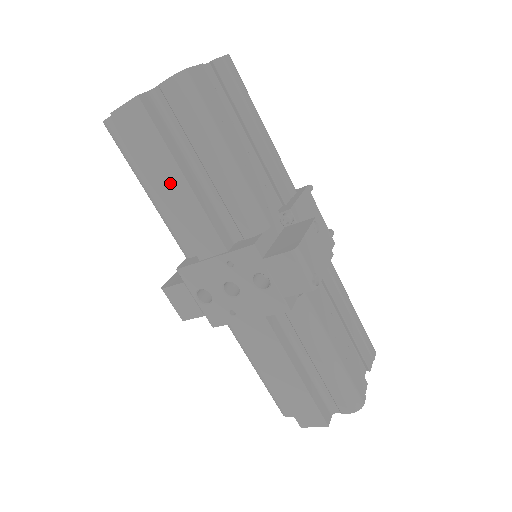
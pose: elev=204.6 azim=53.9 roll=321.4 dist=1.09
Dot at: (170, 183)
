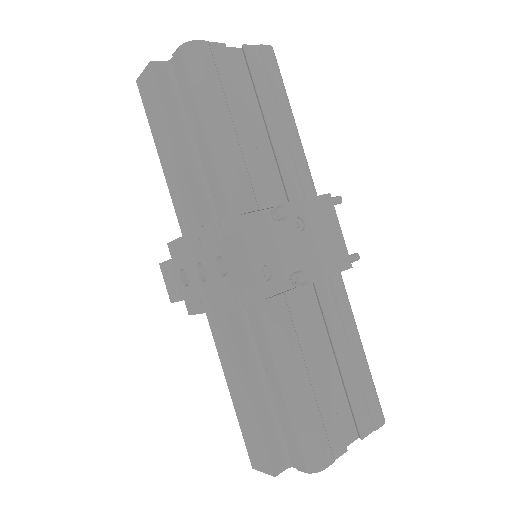
Dot at: (166, 150)
